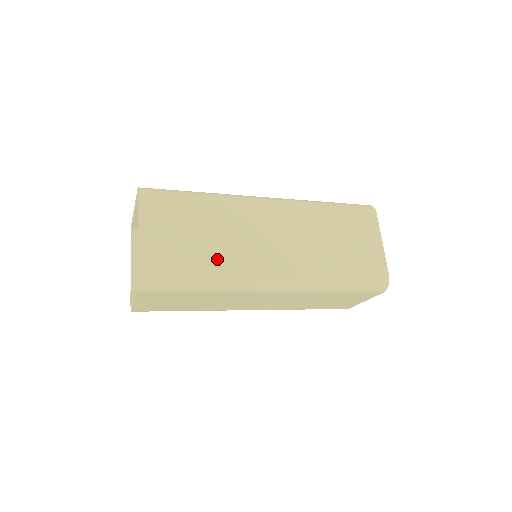
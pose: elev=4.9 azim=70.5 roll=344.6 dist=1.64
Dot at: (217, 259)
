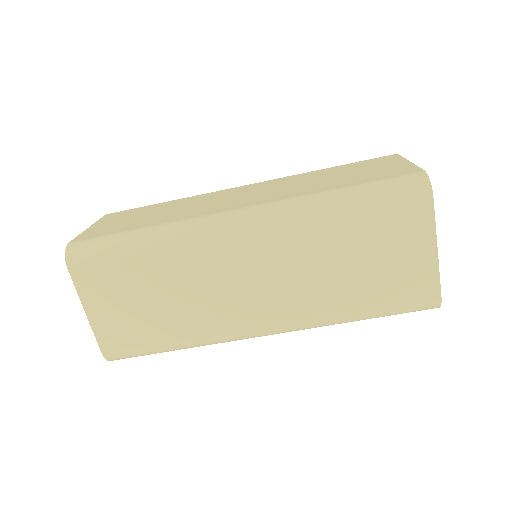
Dot at: (163, 219)
